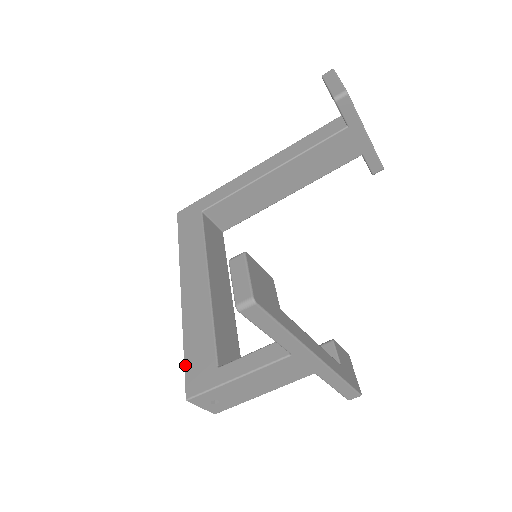
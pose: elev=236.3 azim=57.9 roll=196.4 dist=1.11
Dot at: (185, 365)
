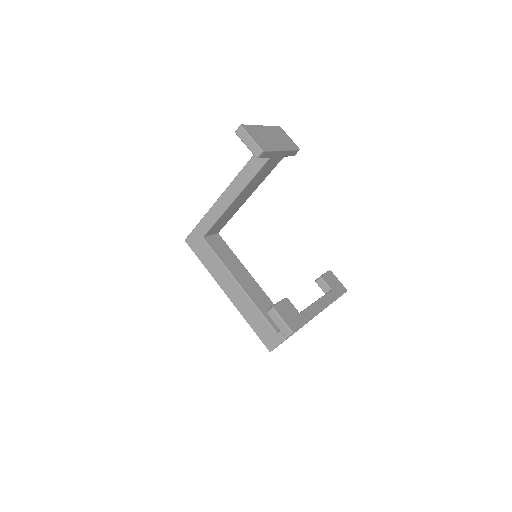
Dot at: (258, 336)
